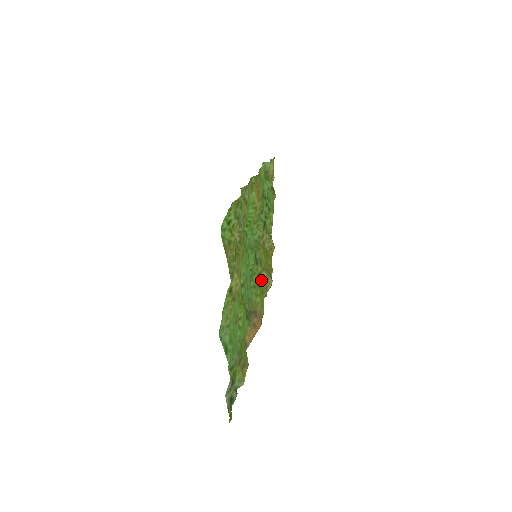
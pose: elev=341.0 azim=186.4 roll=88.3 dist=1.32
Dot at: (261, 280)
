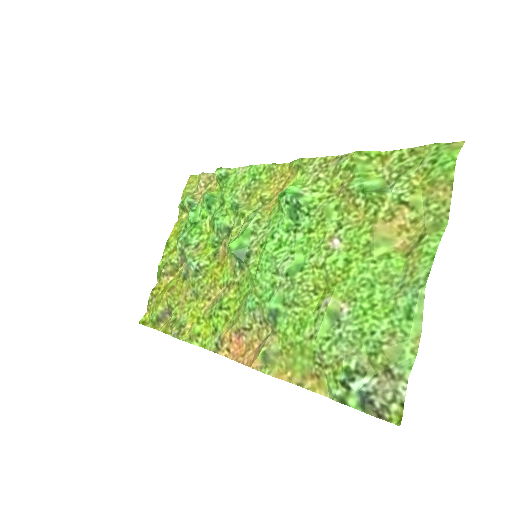
Dot at: (220, 297)
